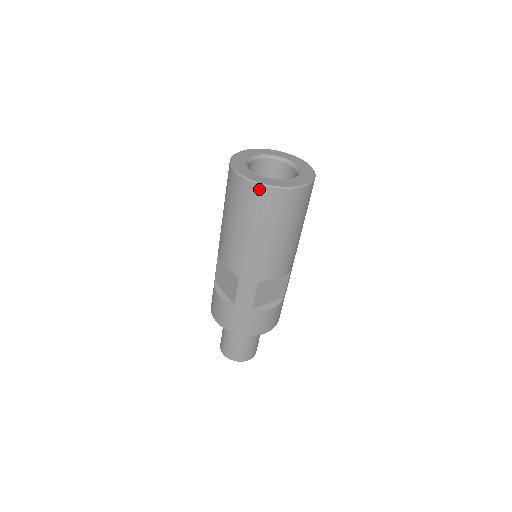
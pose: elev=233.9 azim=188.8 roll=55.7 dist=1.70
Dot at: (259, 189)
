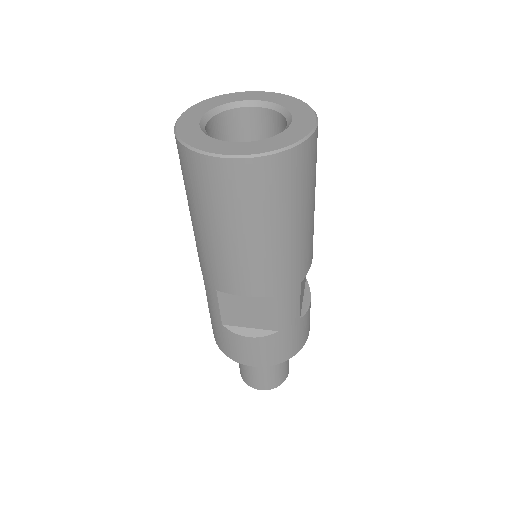
Dot at: (281, 160)
